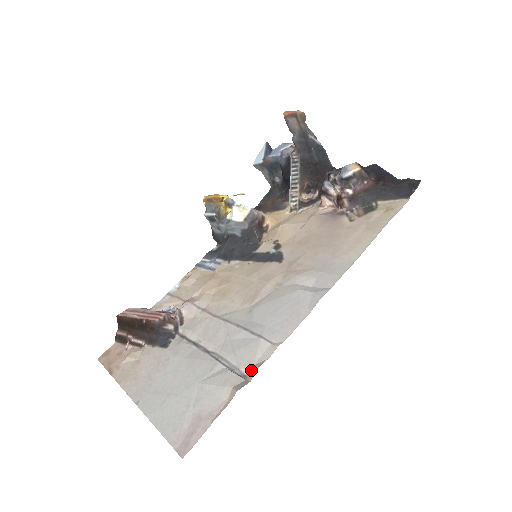
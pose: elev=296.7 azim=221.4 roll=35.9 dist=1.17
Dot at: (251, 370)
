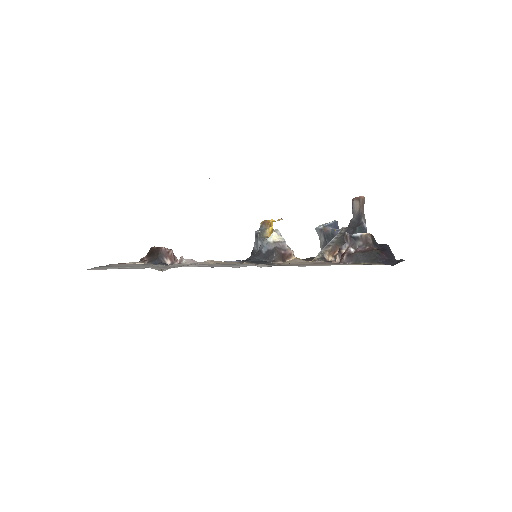
Dot at: (170, 268)
